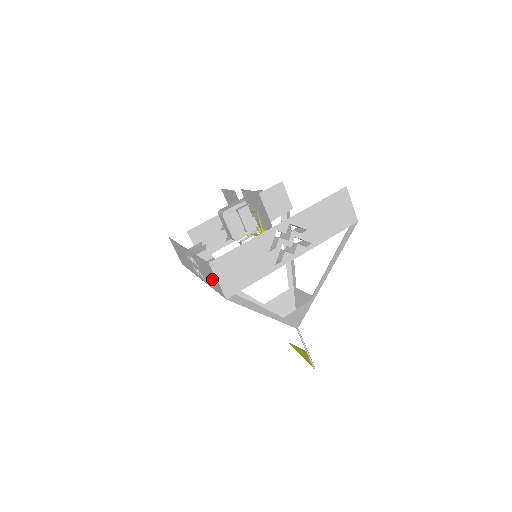
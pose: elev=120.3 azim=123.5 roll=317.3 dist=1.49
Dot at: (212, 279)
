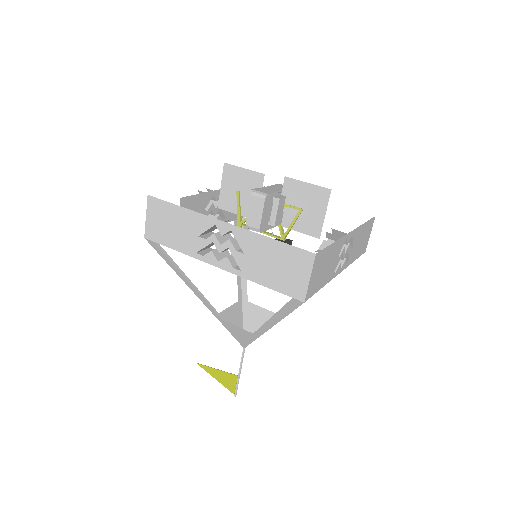
Dot at: (286, 273)
